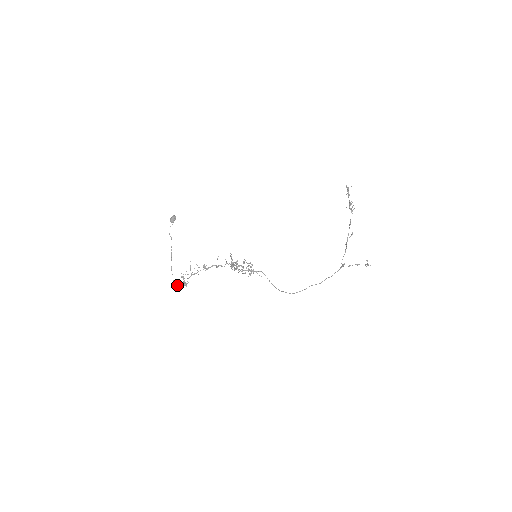
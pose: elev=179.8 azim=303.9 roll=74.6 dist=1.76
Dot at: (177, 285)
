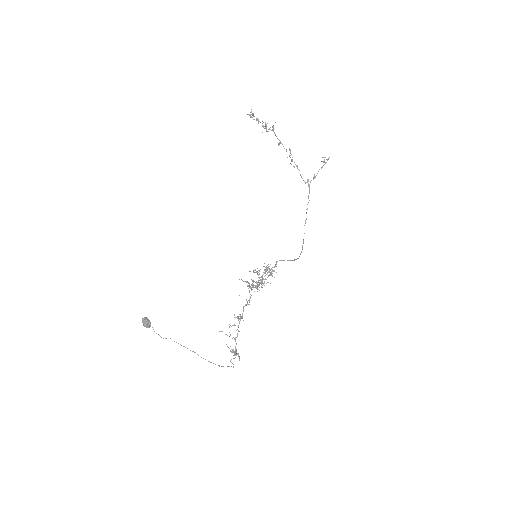
Dot at: occluded
